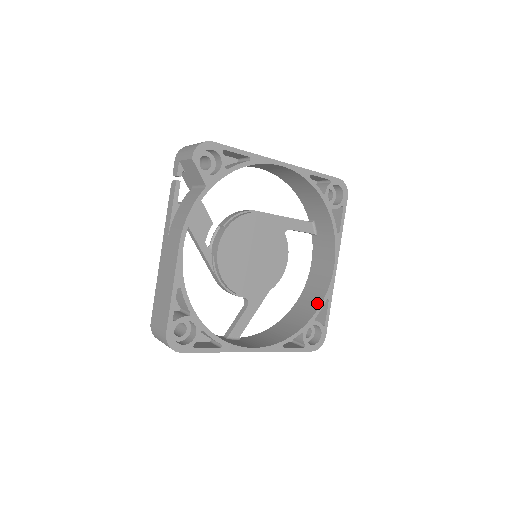
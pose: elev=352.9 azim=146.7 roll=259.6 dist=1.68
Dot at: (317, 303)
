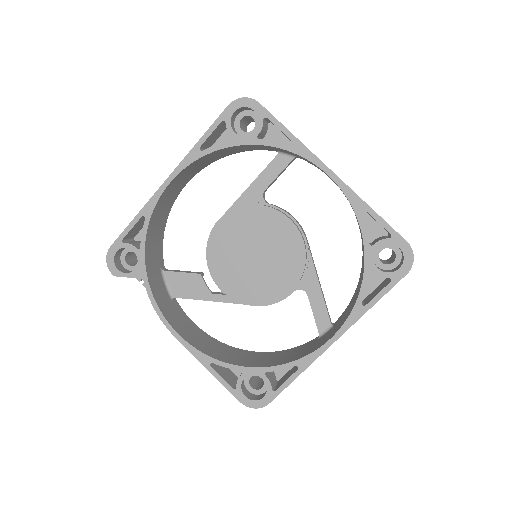
Dot at: occluded
